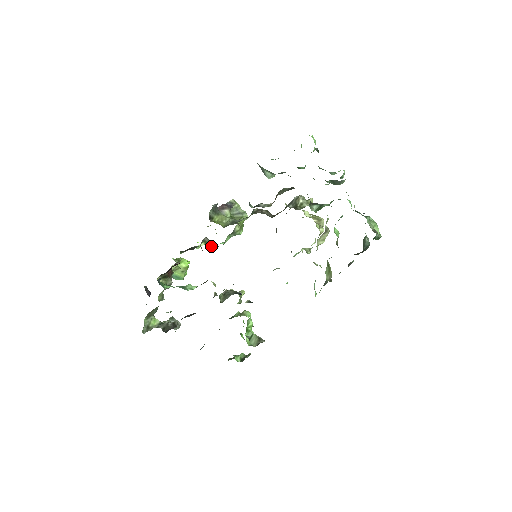
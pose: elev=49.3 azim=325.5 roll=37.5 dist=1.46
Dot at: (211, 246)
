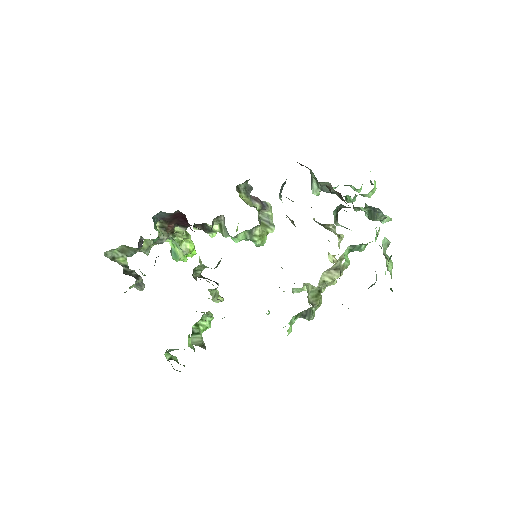
Dot at: (223, 235)
